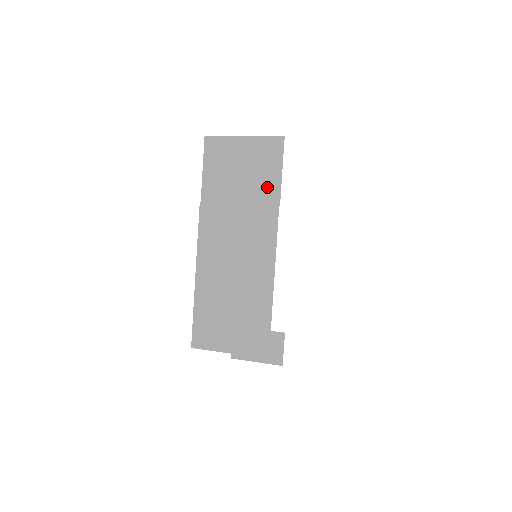
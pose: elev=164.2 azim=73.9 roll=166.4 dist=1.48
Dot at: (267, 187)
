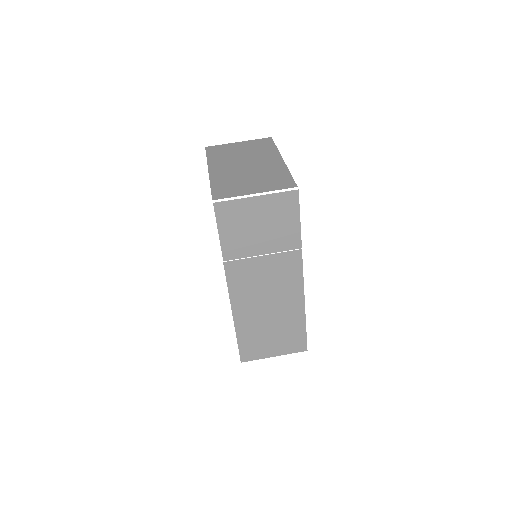
Dot at: (287, 236)
